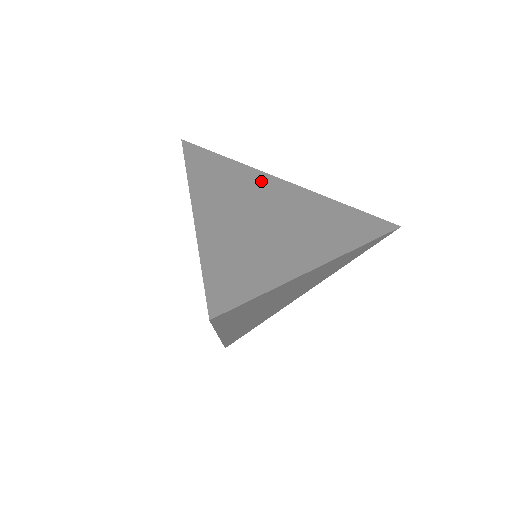
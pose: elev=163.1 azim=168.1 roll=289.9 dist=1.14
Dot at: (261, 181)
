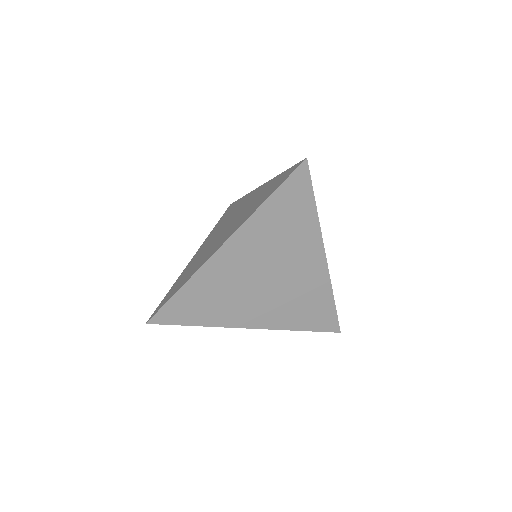
Dot at: (306, 246)
